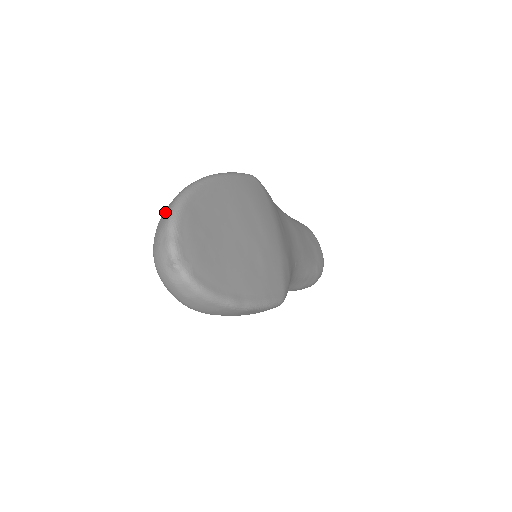
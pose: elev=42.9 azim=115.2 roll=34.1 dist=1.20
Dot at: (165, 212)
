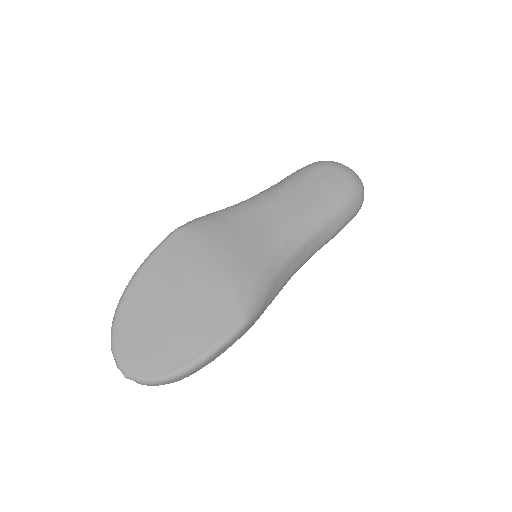
Dot at: occluded
